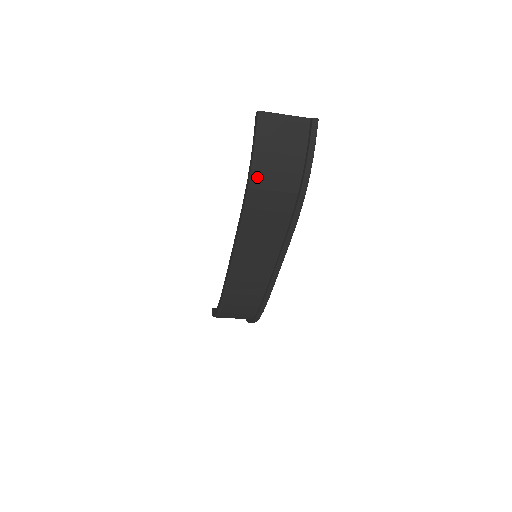
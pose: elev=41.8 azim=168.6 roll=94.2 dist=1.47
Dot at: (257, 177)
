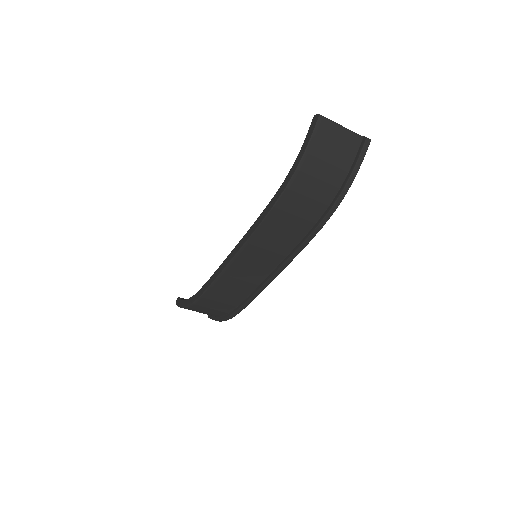
Dot at: (298, 179)
